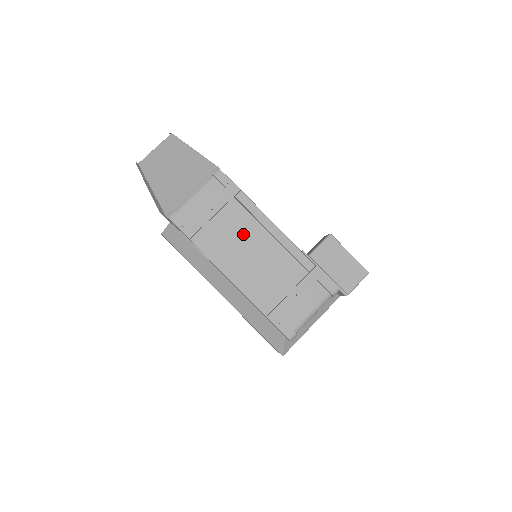
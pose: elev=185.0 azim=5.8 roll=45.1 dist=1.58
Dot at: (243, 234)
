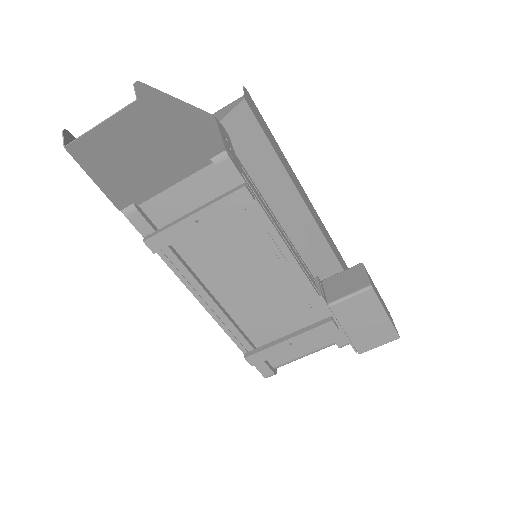
Dot at: (241, 255)
